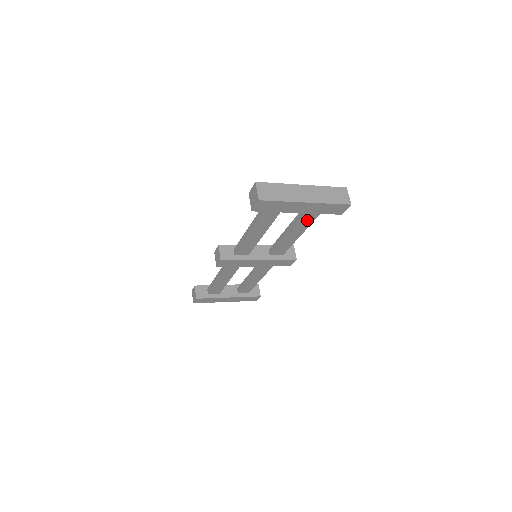
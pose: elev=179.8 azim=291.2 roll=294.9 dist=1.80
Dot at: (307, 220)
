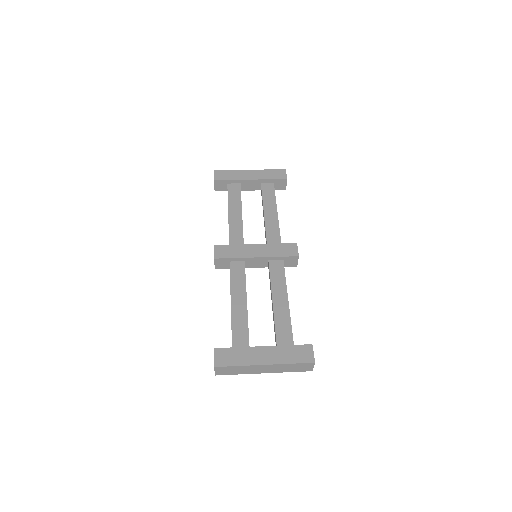
Dot at: occluded
